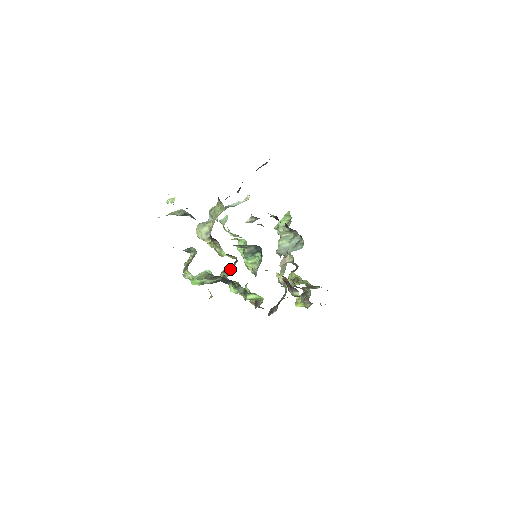
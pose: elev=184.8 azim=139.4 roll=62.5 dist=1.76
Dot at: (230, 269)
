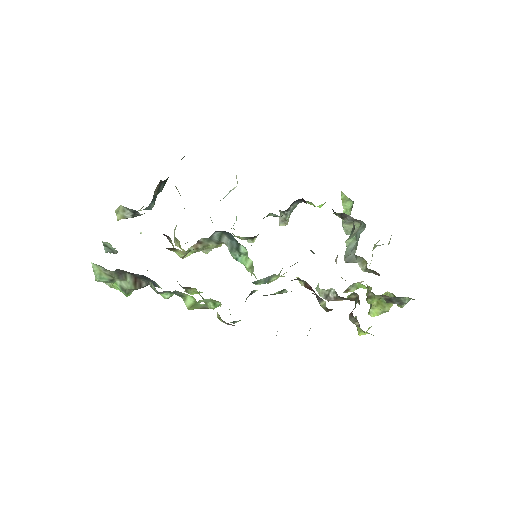
Dot at: occluded
